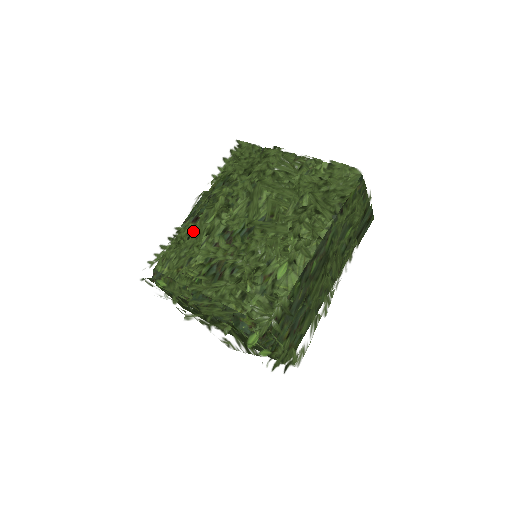
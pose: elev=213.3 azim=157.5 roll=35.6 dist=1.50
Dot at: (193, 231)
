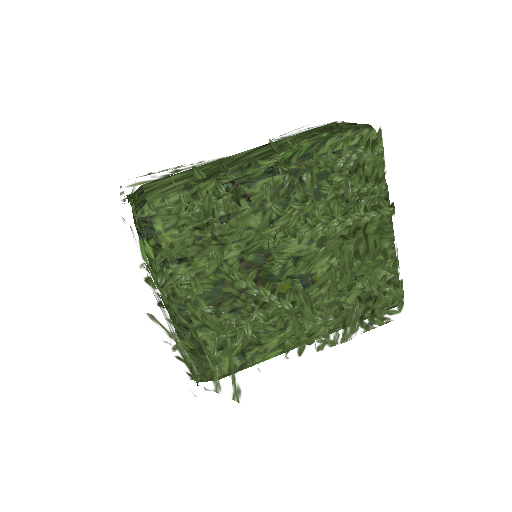
Dot at: (234, 218)
